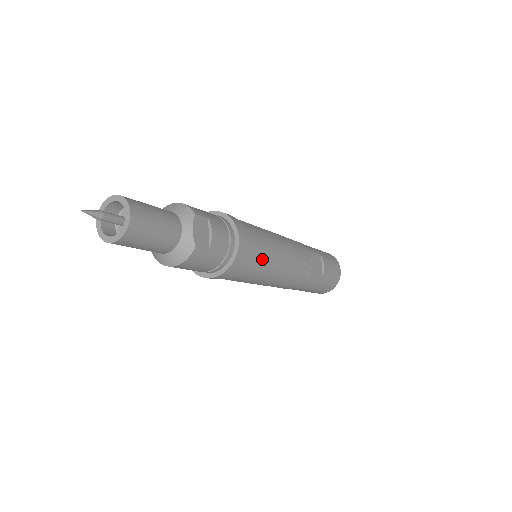
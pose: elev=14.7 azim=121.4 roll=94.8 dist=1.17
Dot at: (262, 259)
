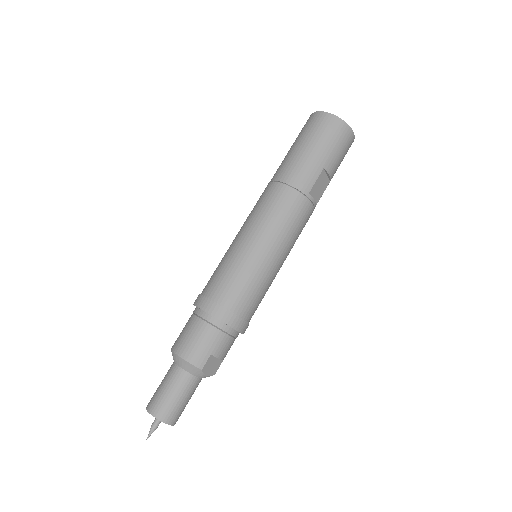
Dot at: (263, 296)
